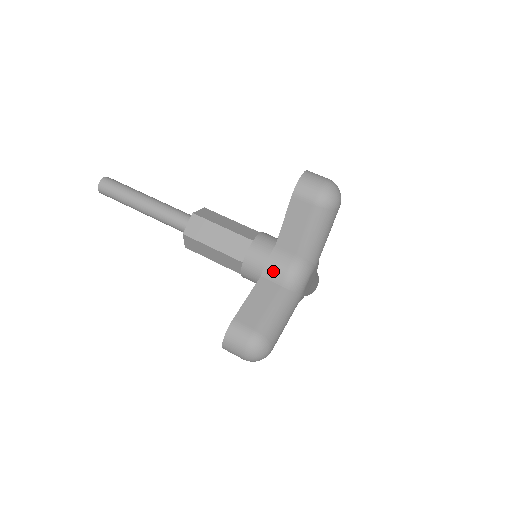
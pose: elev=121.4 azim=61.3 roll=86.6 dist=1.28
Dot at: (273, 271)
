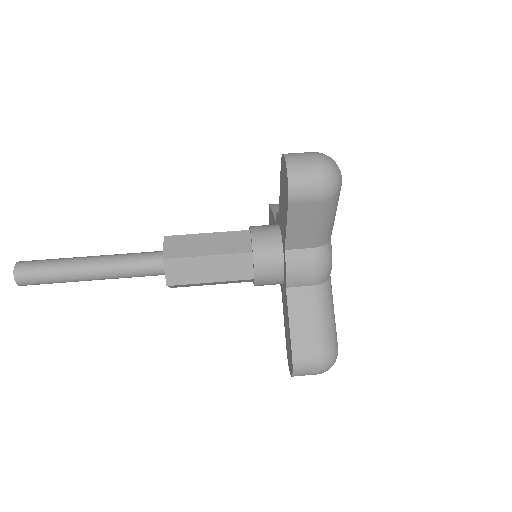
Dot at: (298, 278)
